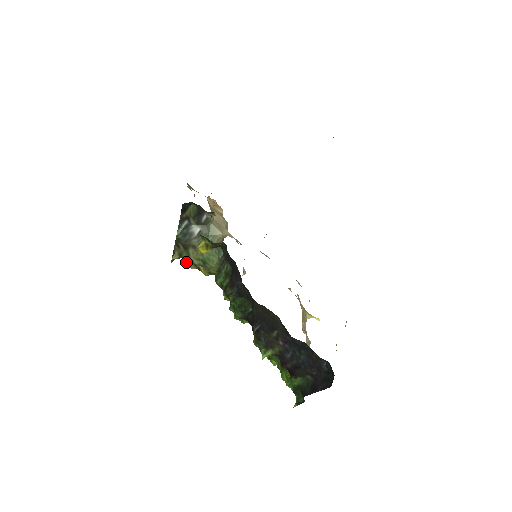
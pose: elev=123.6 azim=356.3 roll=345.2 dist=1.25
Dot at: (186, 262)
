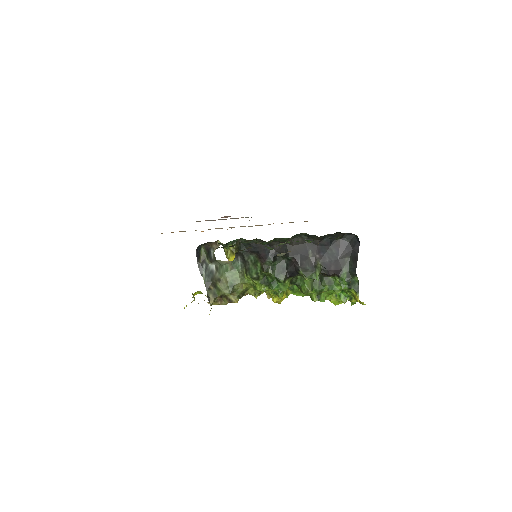
Dot at: (219, 304)
